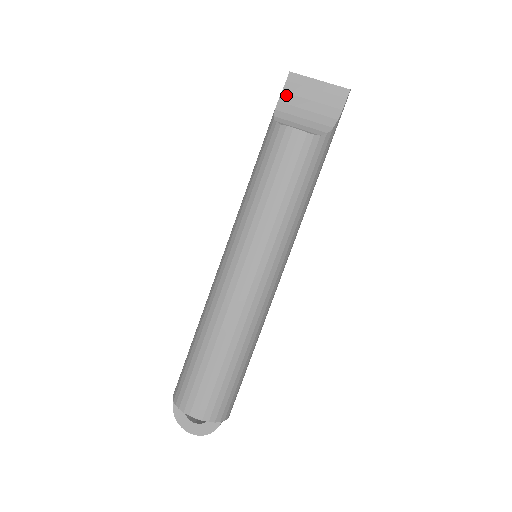
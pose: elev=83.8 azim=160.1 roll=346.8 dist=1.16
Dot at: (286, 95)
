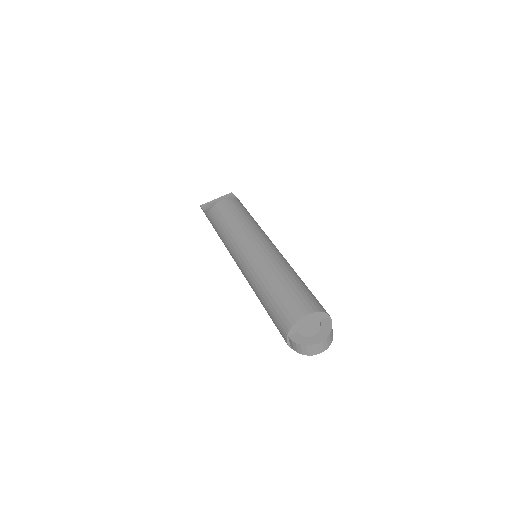
Dot at: (206, 209)
